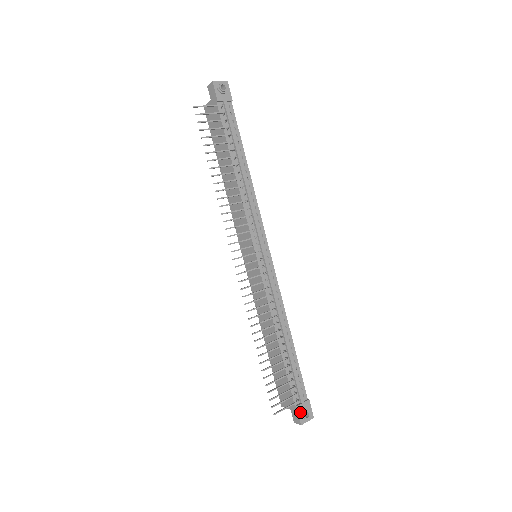
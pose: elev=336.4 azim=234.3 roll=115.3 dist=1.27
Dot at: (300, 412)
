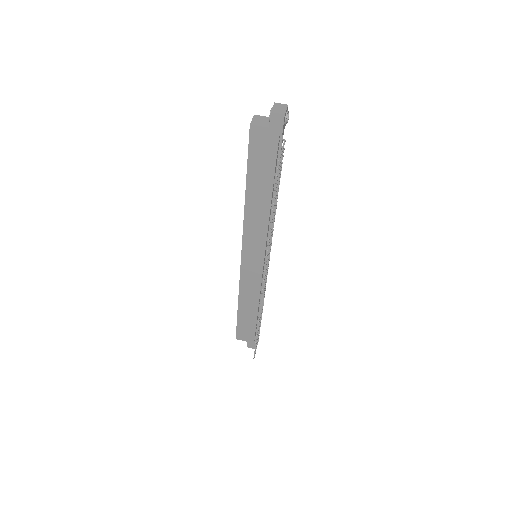
Dot at: occluded
